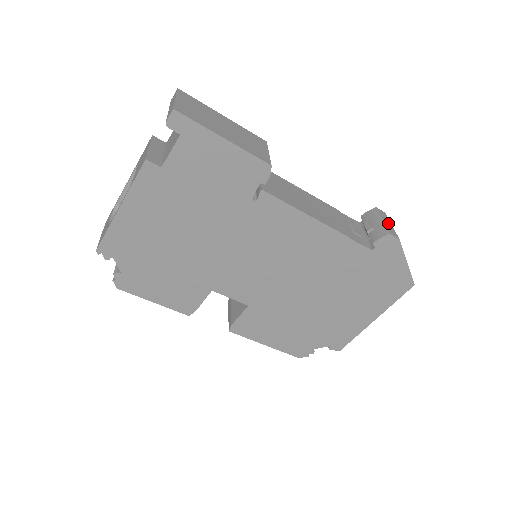
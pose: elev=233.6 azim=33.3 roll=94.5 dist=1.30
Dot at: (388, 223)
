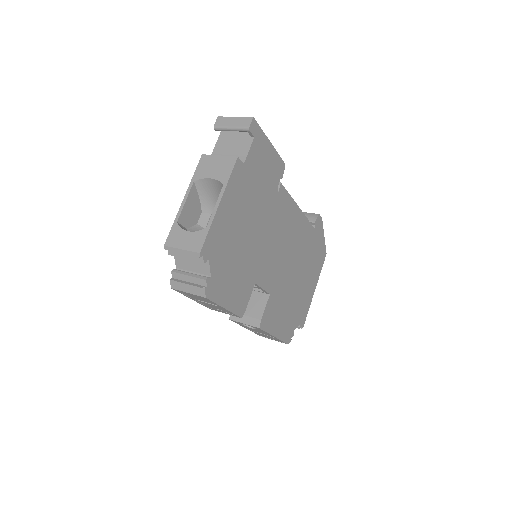
Dot at: occluded
